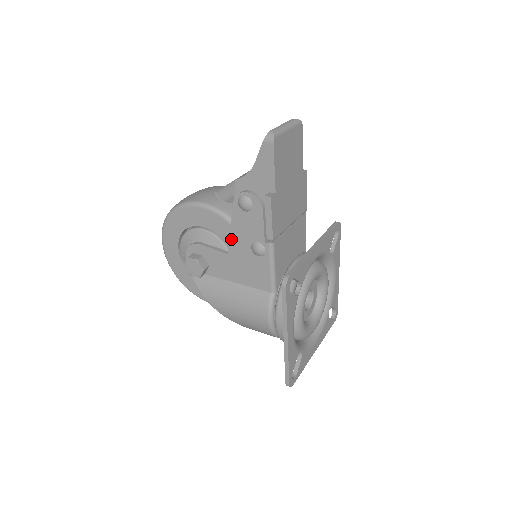
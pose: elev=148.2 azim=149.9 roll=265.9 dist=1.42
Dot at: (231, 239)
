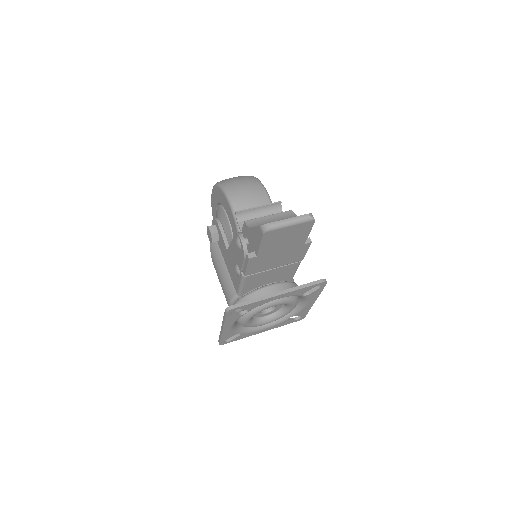
Dot at: (230, 246)
